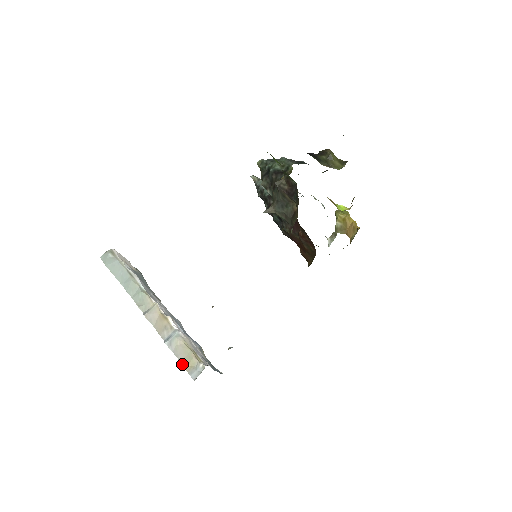
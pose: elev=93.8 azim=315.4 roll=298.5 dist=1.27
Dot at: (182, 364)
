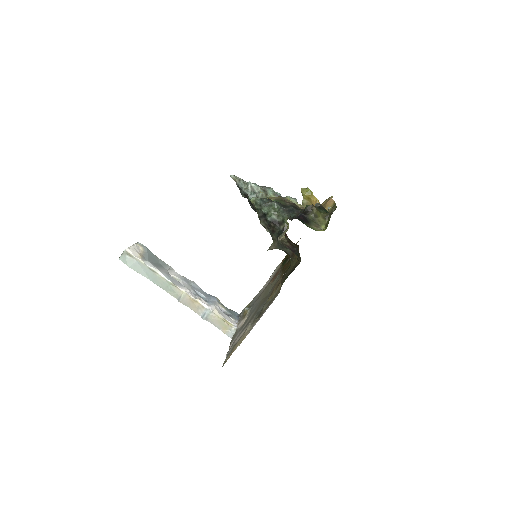
Dot at: (219, 329)
